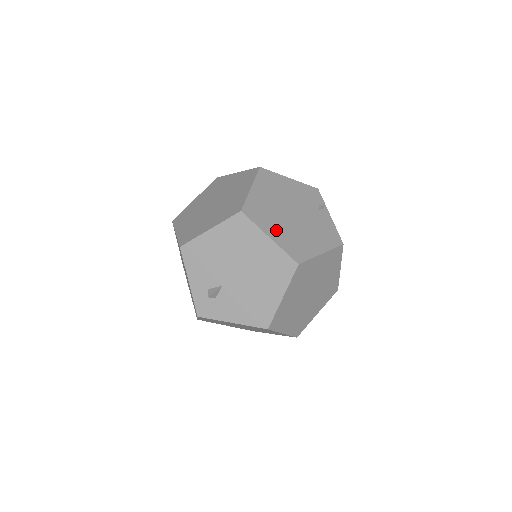
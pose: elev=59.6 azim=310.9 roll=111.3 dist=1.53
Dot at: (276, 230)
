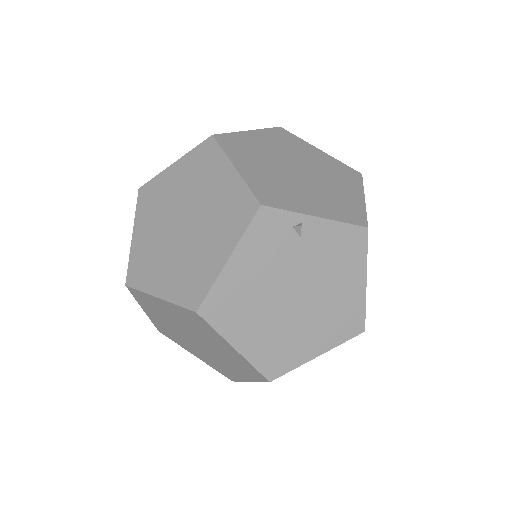
Dot at: (311, 341)
